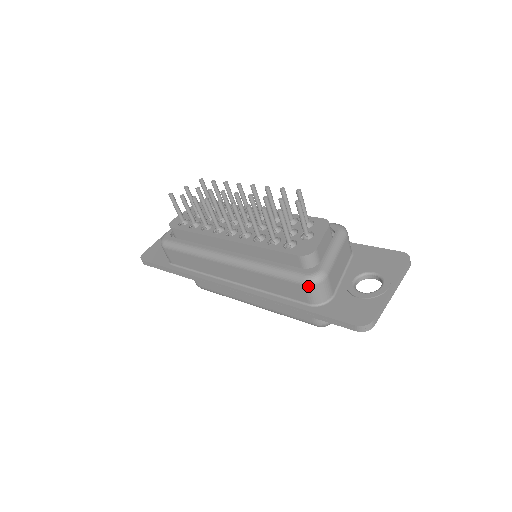
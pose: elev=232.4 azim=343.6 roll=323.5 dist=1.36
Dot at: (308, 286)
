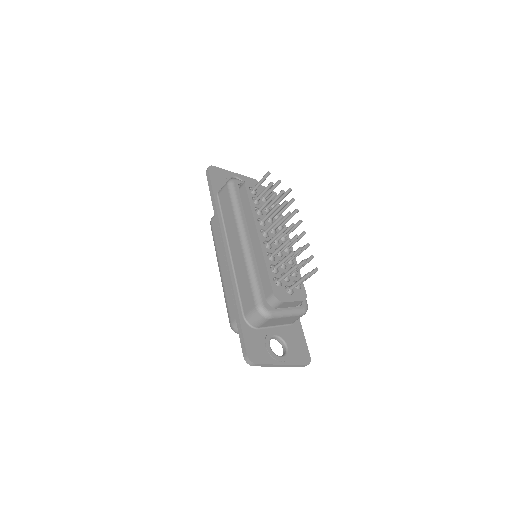
Dot at: (256, 310)
